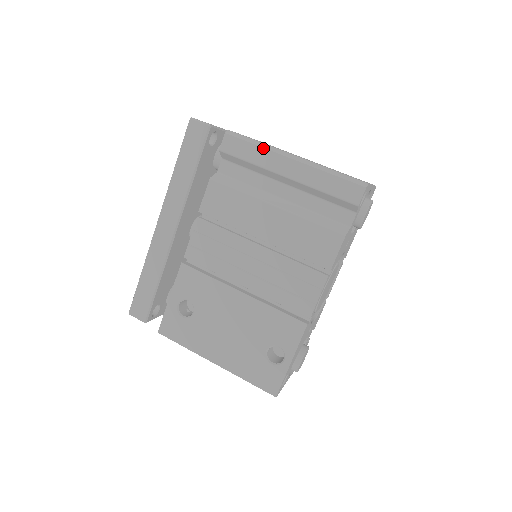
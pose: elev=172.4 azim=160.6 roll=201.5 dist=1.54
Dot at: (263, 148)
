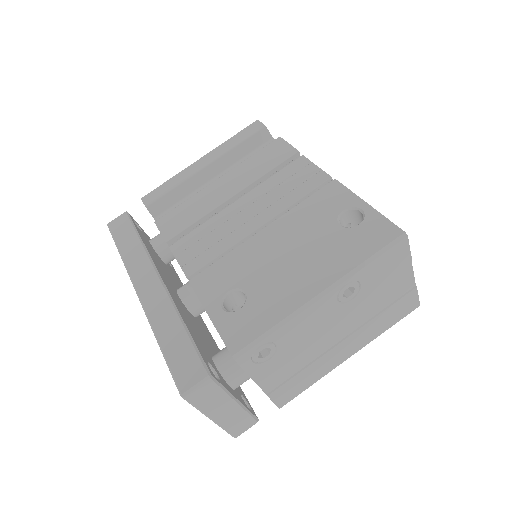
Dot at: (175, 176)
